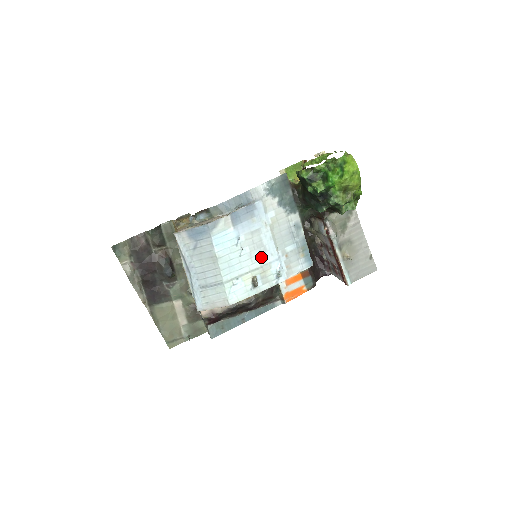
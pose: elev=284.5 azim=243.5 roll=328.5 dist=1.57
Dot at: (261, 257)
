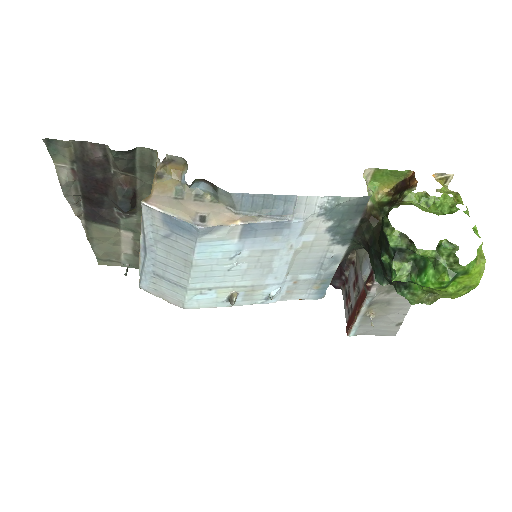
Dot at: (259, 277)
